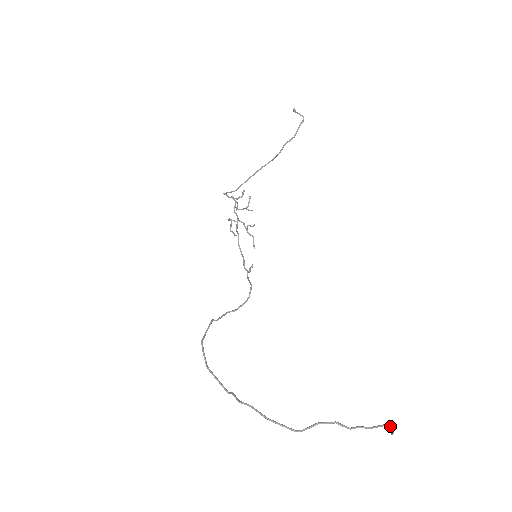
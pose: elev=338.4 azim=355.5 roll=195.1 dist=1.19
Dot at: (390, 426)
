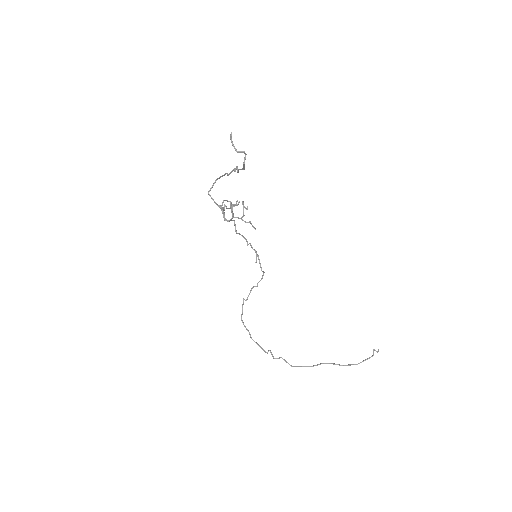
Dot at: occluded
